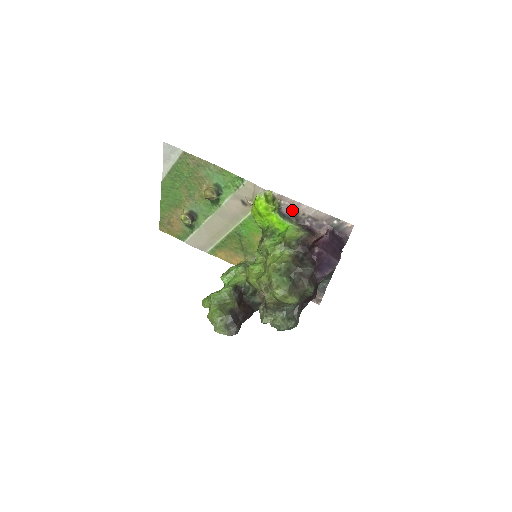
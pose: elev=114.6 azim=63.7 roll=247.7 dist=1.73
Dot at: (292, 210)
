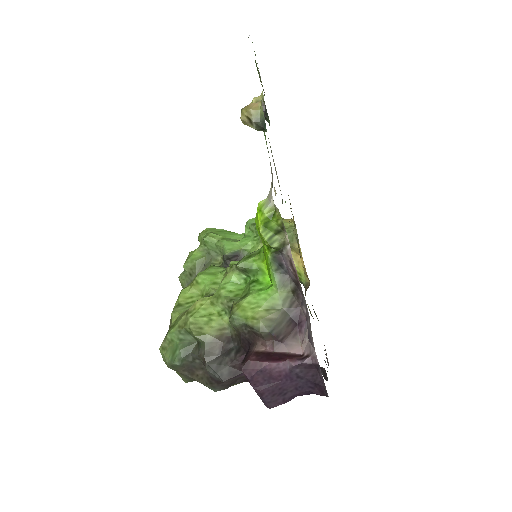
Dot at: (295, 272)
